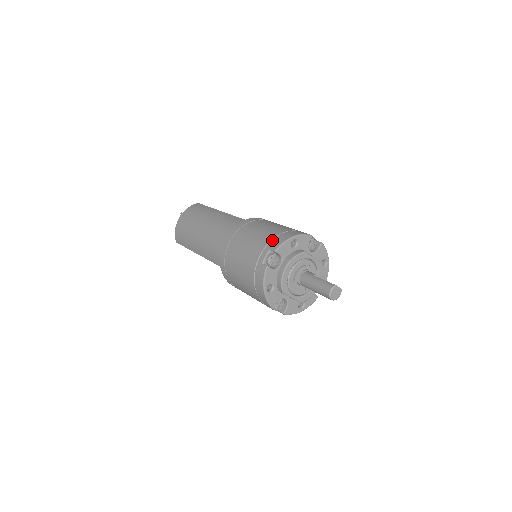
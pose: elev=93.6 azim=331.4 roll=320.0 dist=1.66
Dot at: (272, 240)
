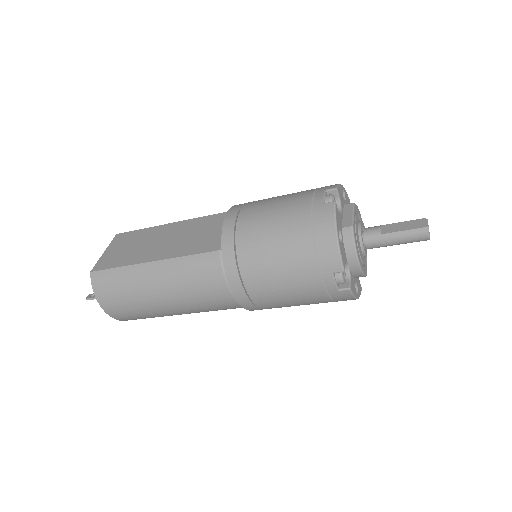
Dot at: (319, 262)
